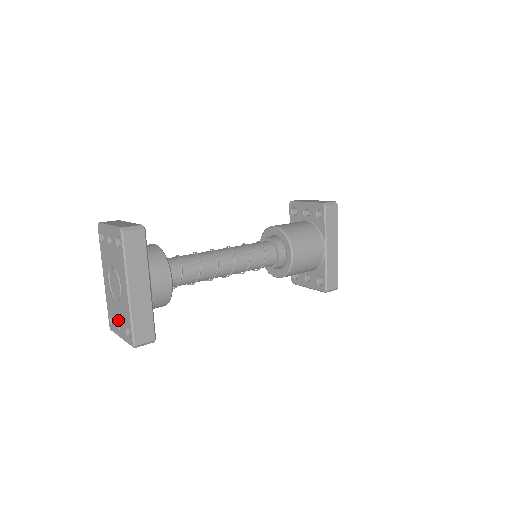
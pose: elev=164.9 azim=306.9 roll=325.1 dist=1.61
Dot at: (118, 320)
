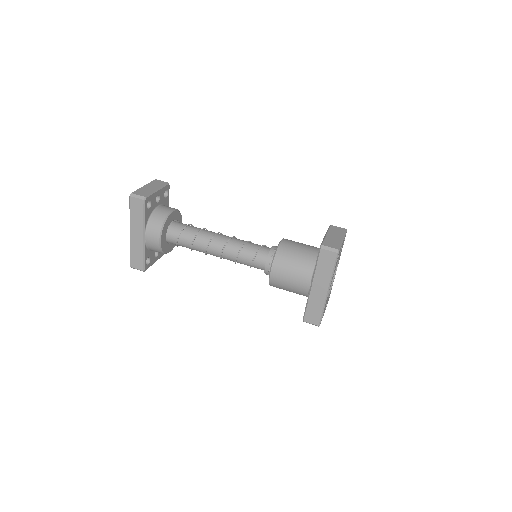
Dot at: occluded
